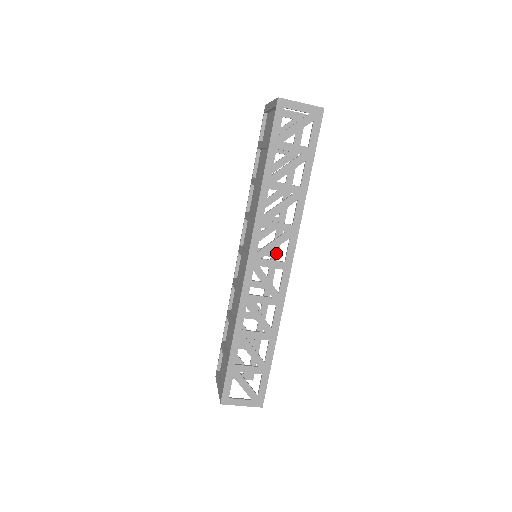
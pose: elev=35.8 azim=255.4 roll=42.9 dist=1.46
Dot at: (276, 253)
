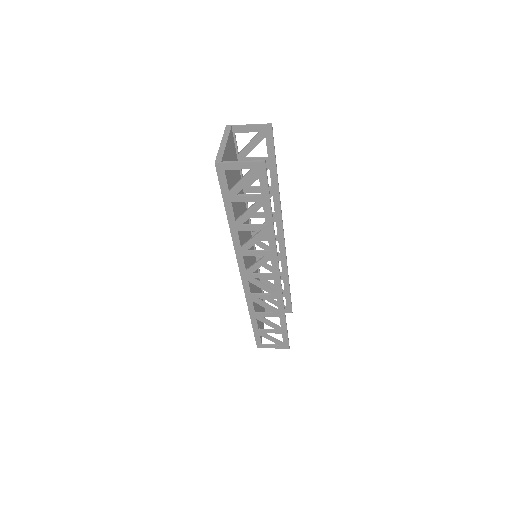
Dot at: (282, 238)
